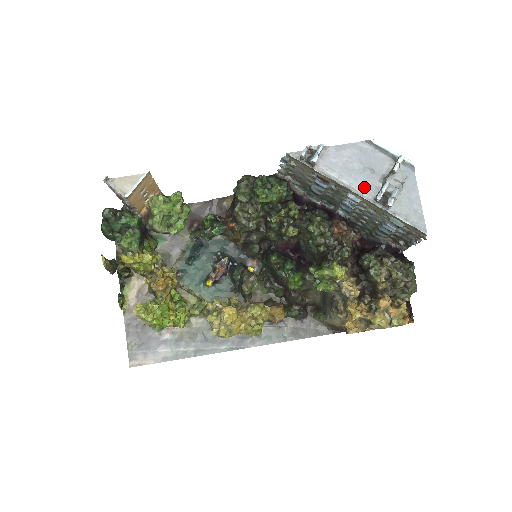
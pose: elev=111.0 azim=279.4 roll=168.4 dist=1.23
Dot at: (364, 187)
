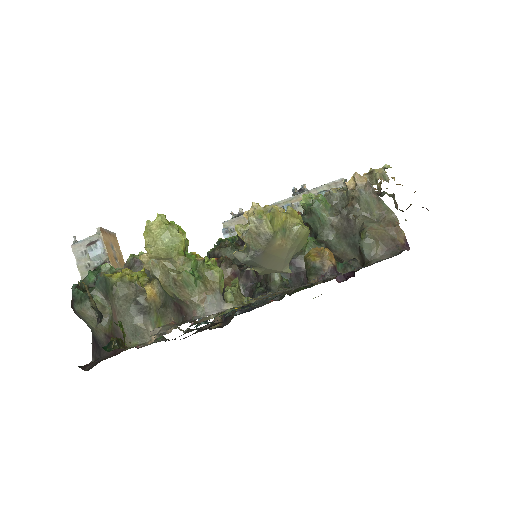
Dot at: occluded
